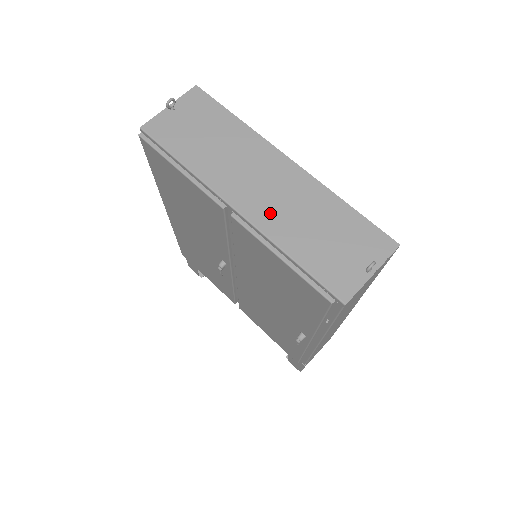
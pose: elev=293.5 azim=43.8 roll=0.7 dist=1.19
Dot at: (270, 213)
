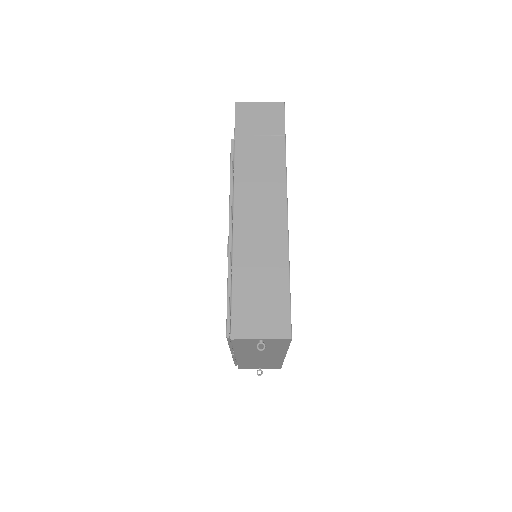
Dot at: (248, 360)
